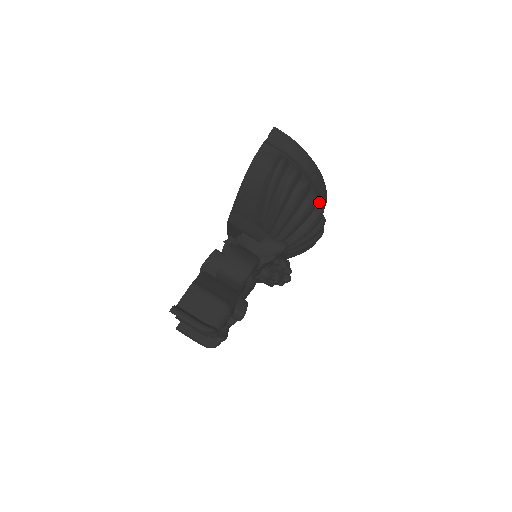
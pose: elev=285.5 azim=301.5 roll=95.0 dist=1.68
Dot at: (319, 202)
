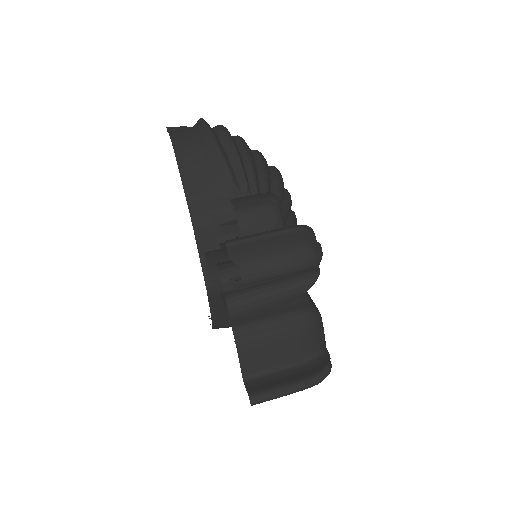
Dot at: occluded
